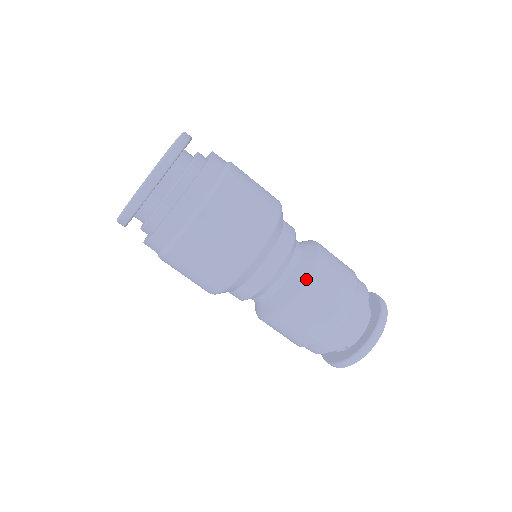
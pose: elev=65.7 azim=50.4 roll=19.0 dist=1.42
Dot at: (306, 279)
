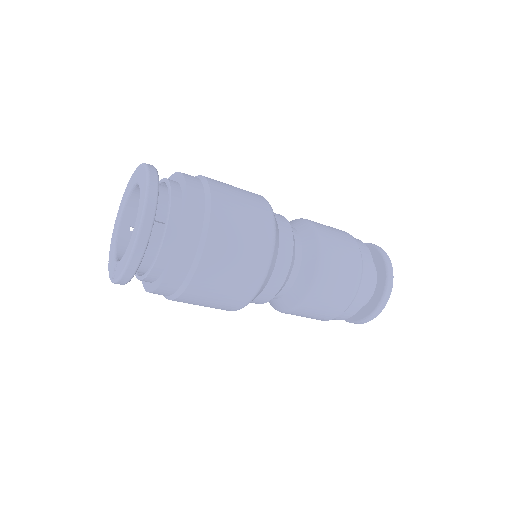
Dot at: (305, 296)
